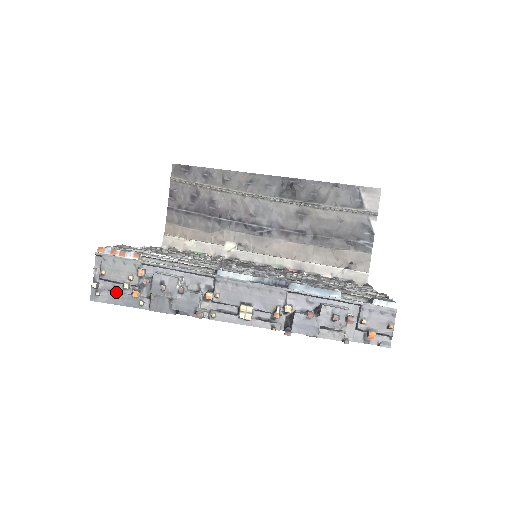
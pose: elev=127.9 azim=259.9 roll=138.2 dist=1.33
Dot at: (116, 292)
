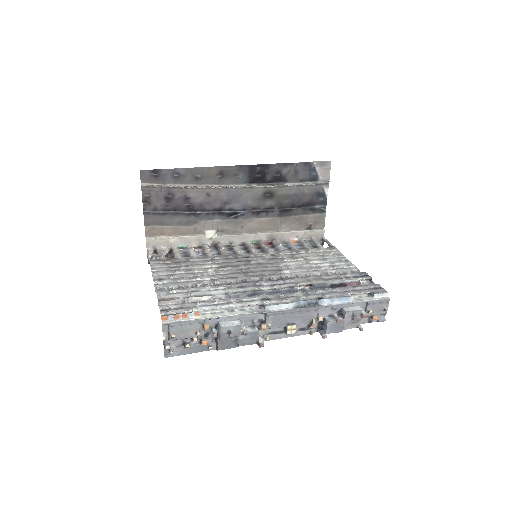
Dot at: (188, 347)
